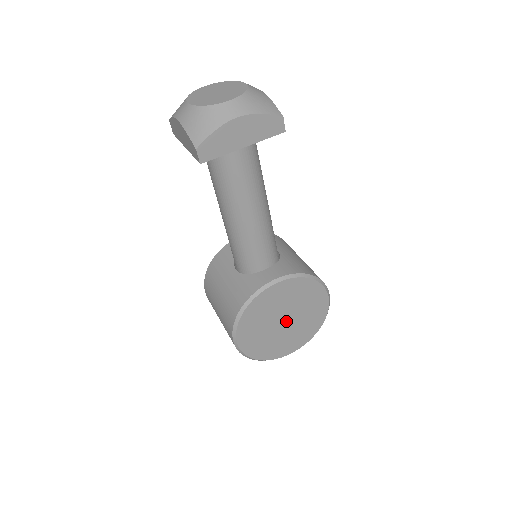
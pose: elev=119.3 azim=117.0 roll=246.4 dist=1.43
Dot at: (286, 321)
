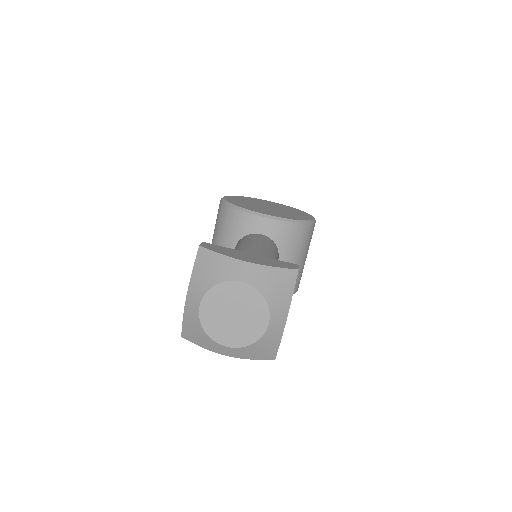
Dot at: occluded
